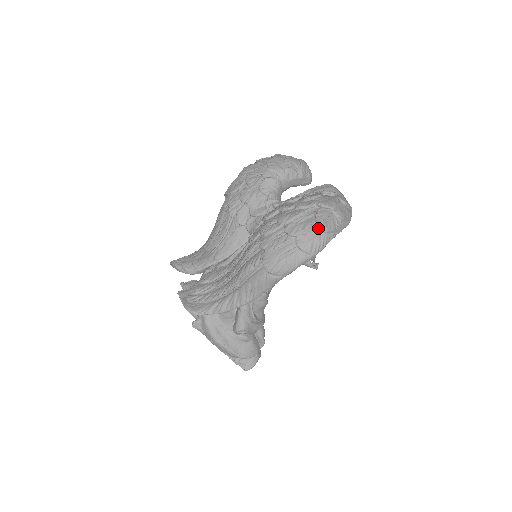
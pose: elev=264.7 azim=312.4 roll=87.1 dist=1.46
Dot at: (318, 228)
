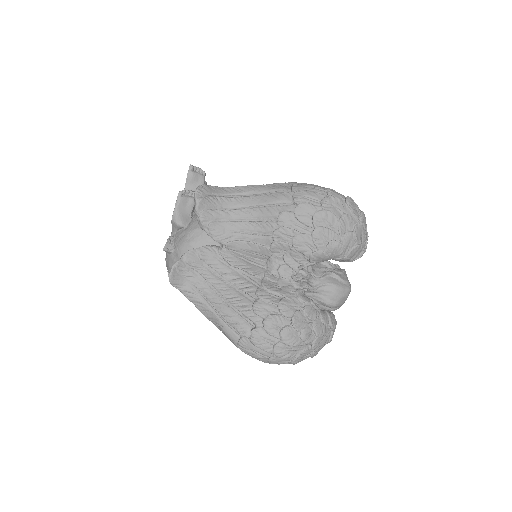
Dot at: (292, 360)
